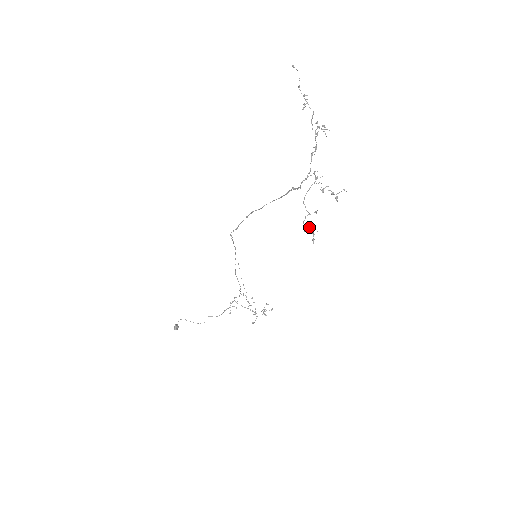
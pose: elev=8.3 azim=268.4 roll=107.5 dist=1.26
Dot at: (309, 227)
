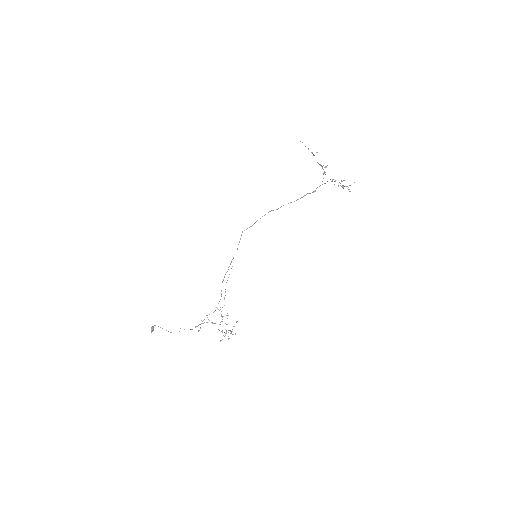
Dot at: (345, 186)
